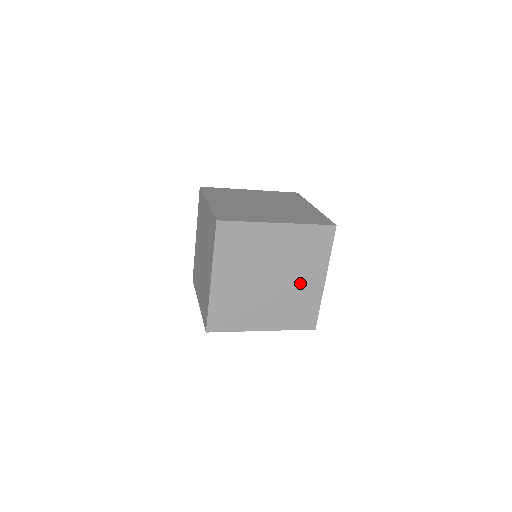
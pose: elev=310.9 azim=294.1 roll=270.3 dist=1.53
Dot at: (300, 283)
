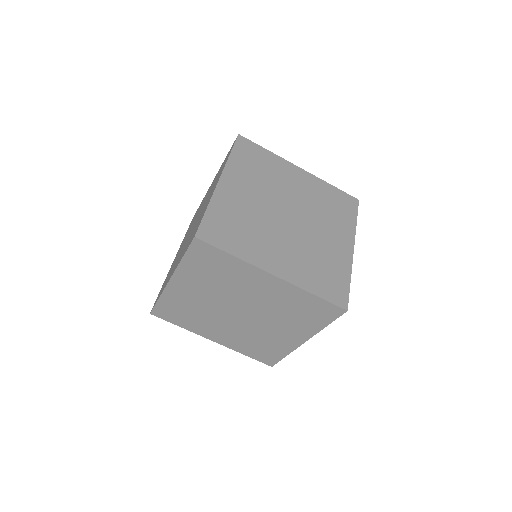
Dot at: (324, 238)
